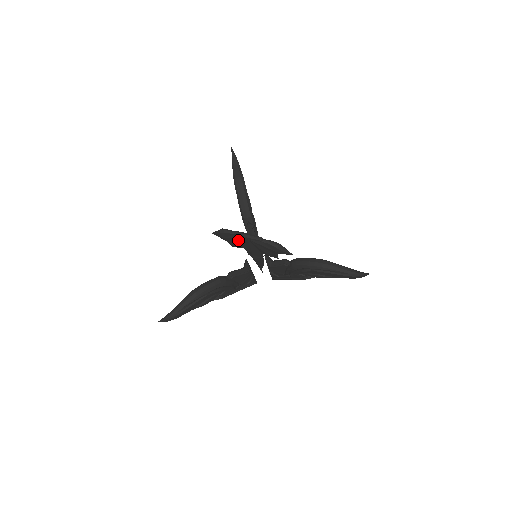
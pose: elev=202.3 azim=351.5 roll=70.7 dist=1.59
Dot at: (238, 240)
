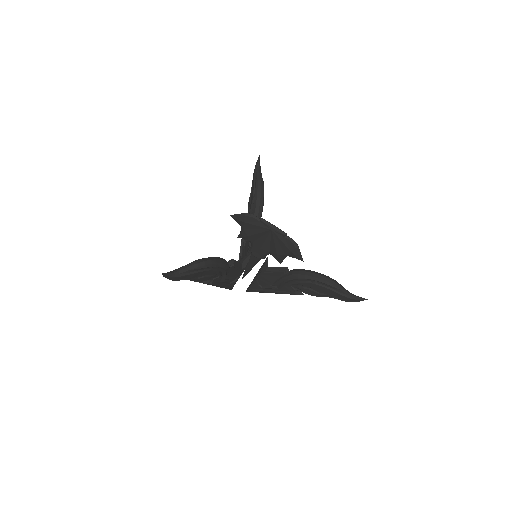
Dot at: (258, 229)
